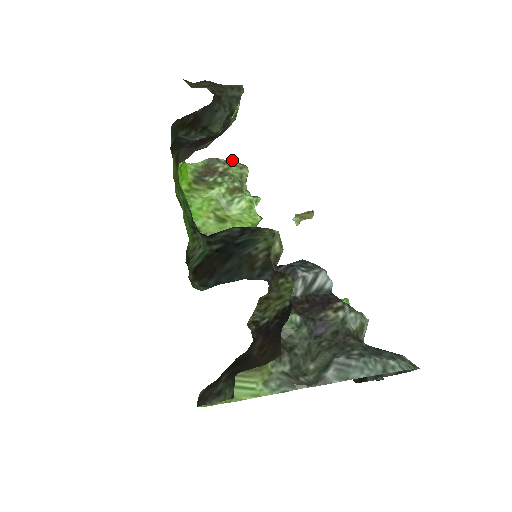
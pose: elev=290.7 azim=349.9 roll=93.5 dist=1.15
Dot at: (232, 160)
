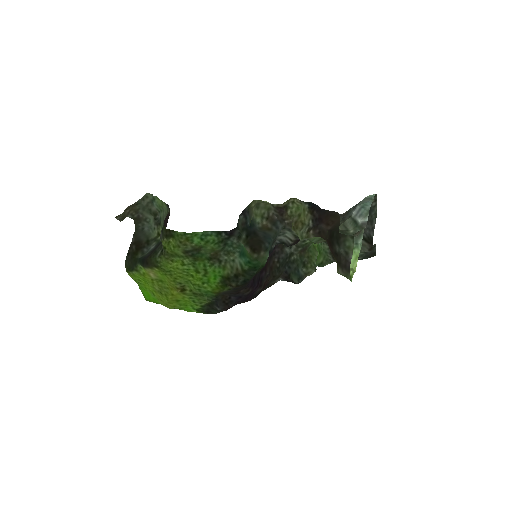
Dot at: occluded
